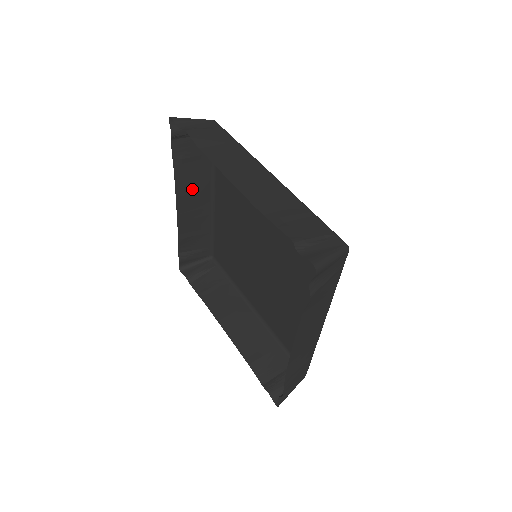
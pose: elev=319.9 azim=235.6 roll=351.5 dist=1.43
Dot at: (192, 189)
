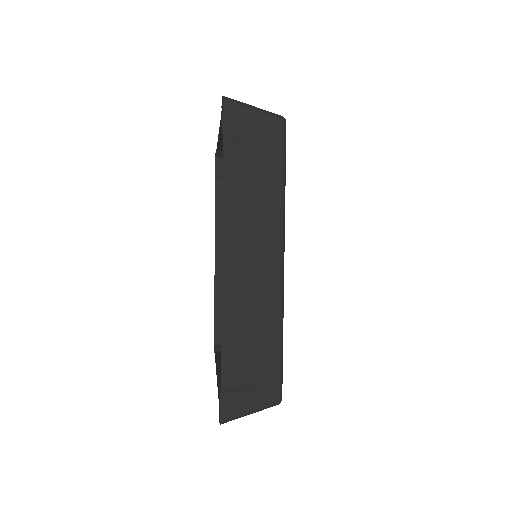
Dot at: occluded
